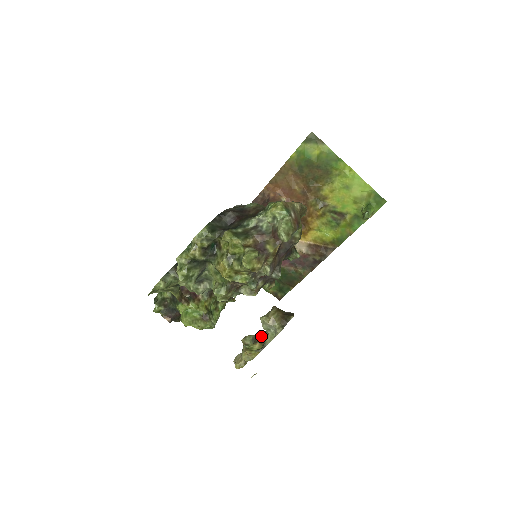
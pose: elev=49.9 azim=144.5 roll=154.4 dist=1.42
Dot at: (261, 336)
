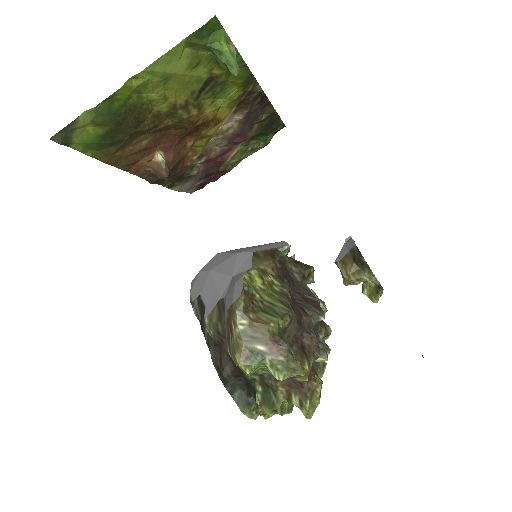
Dot at: occluded
